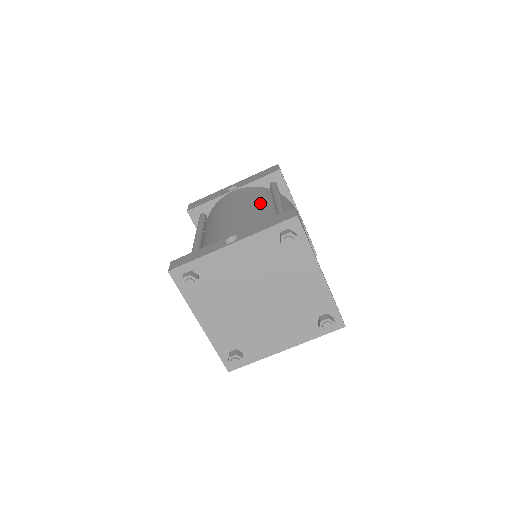
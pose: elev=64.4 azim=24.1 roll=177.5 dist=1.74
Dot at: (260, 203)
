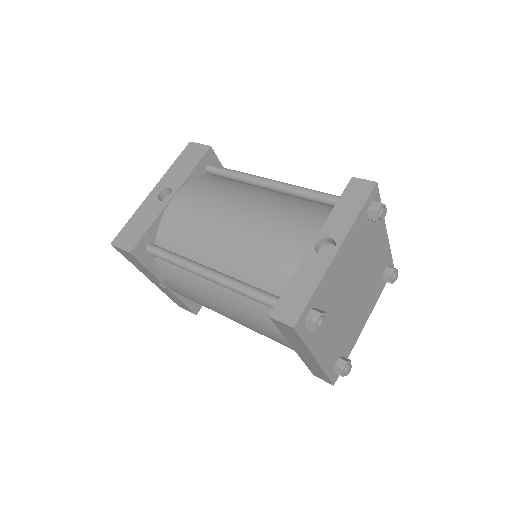
Dot at: (251, 194)
